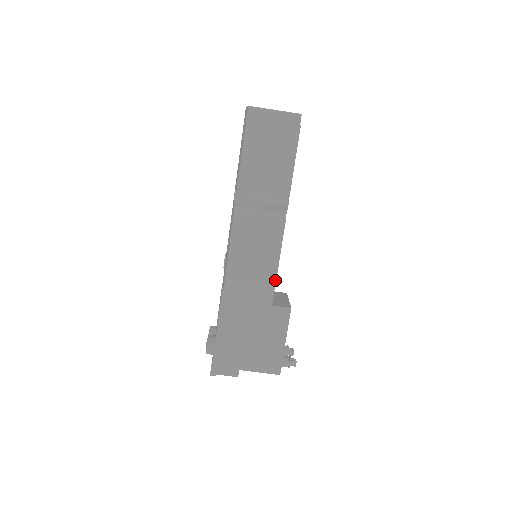
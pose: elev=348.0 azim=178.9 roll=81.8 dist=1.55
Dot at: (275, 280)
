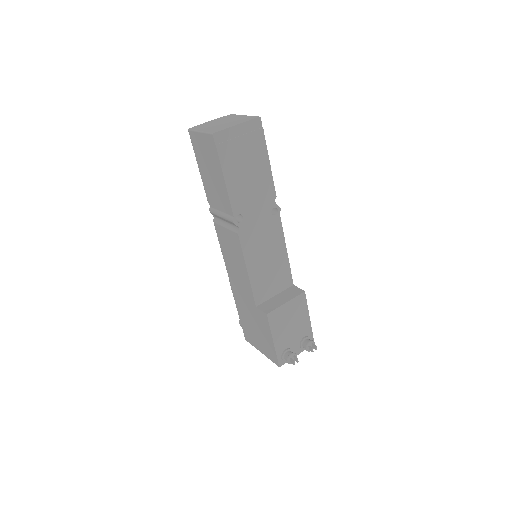
Dot at: (250, 286)
